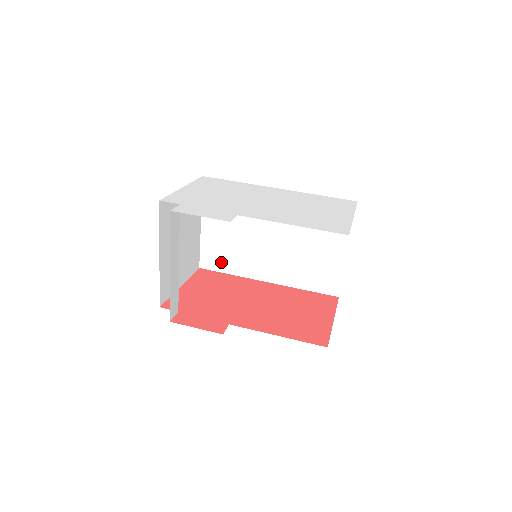
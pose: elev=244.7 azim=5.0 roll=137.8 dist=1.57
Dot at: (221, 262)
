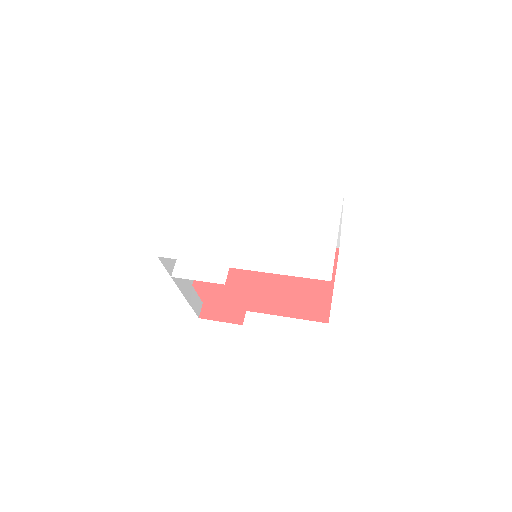
Dot at: occluded
